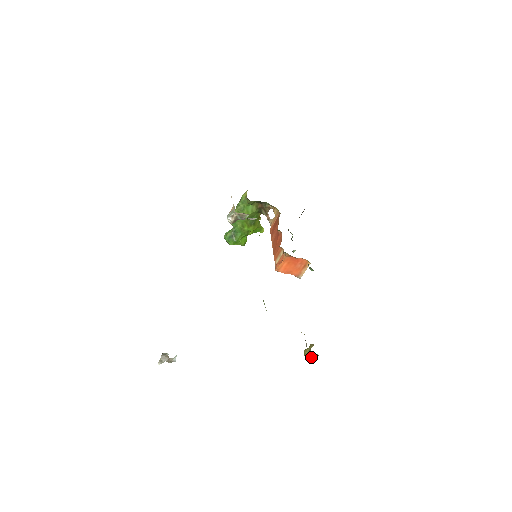
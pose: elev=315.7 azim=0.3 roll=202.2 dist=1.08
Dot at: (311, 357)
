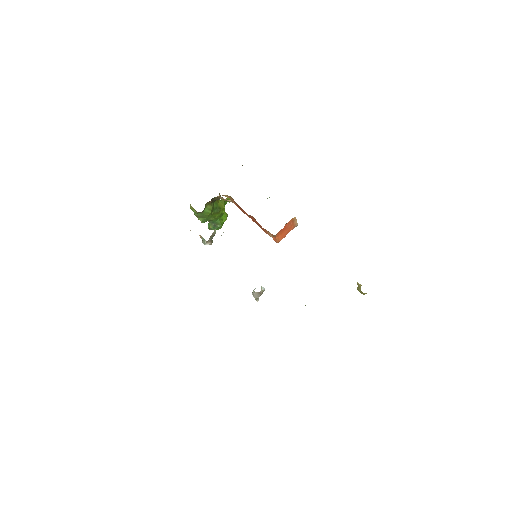
Dot at: (366, 293)
